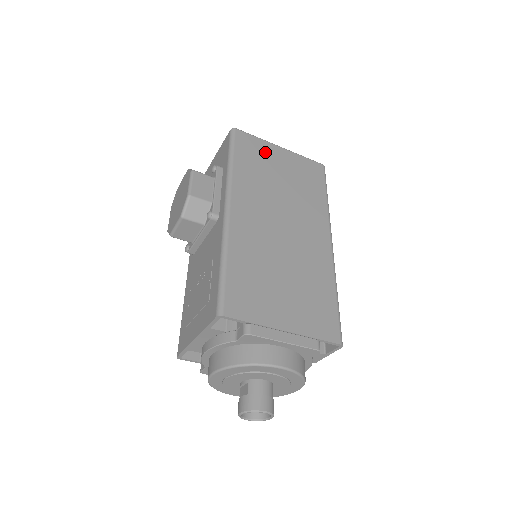
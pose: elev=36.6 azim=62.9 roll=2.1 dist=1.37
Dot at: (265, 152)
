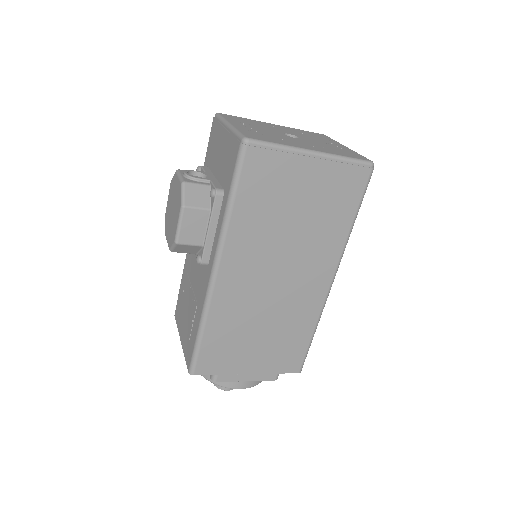
Dot at: (285, 174)
